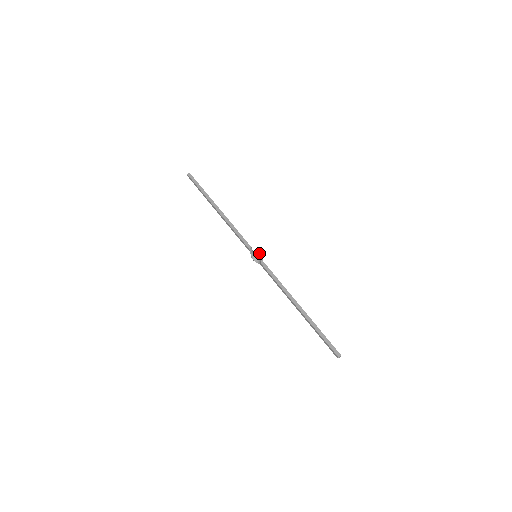
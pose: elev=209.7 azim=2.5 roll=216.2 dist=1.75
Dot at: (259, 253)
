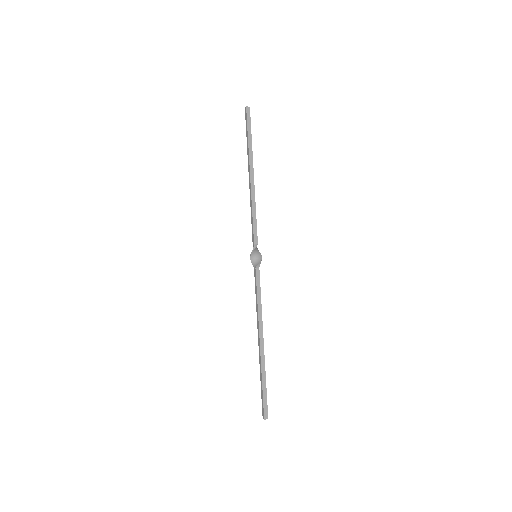
Dot at: (261, 255)
